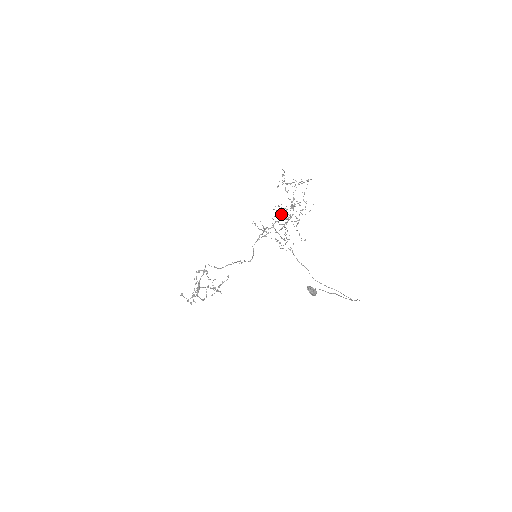
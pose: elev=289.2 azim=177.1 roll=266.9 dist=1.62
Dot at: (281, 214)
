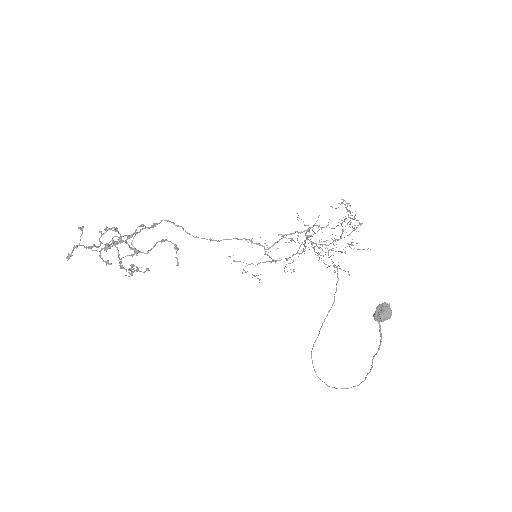
Dot at: (265, 252)
